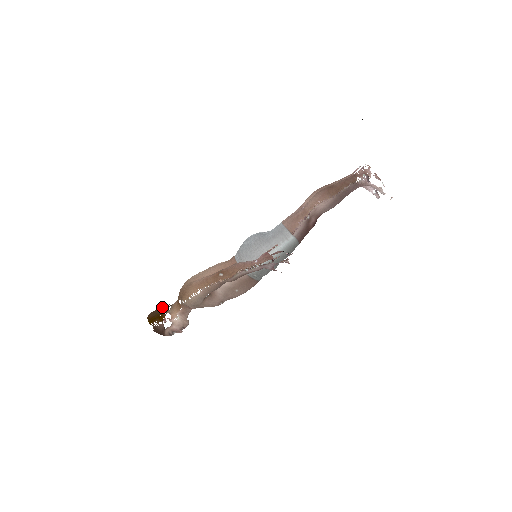
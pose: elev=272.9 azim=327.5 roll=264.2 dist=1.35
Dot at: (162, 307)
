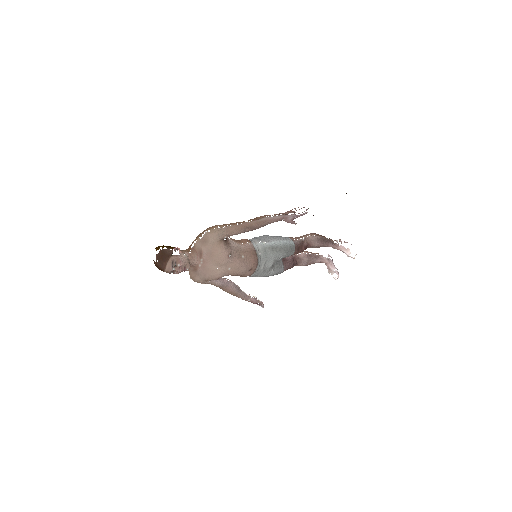
Dot at: occluded
